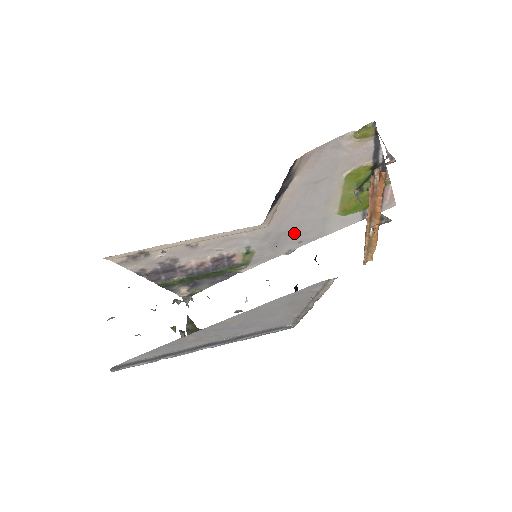
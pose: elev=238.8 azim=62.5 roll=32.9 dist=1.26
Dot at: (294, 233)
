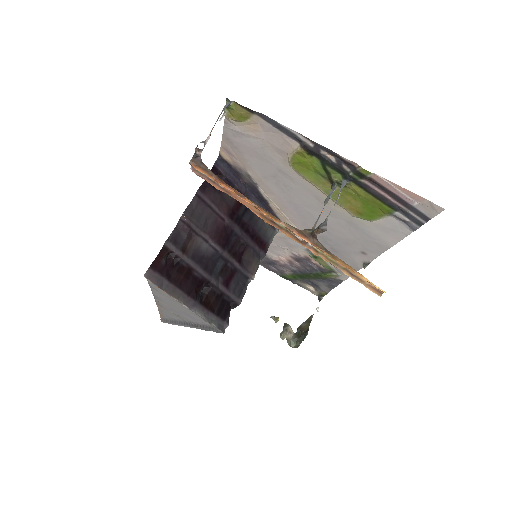
Dot at: (339, 239)
